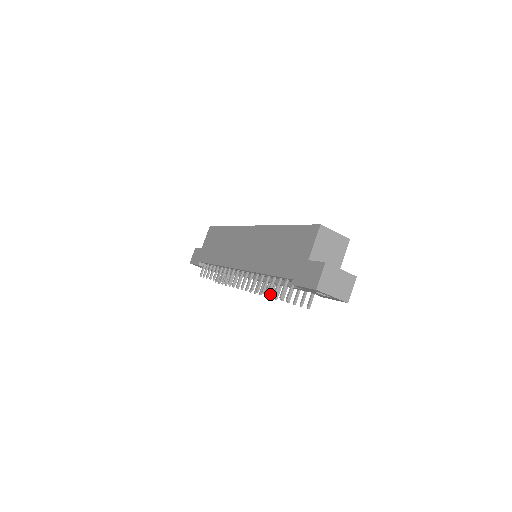
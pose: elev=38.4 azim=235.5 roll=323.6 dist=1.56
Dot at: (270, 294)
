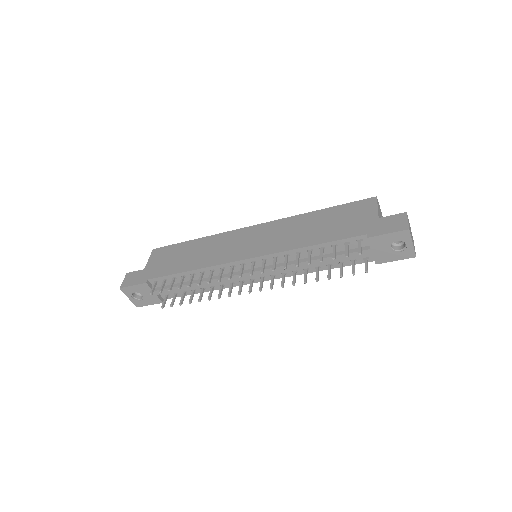
Dot at: (293, 281)
